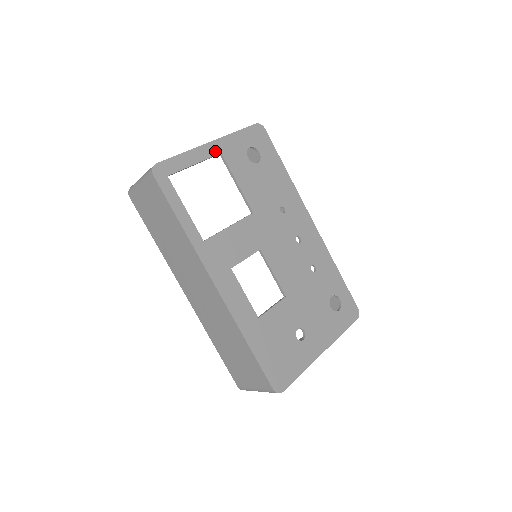
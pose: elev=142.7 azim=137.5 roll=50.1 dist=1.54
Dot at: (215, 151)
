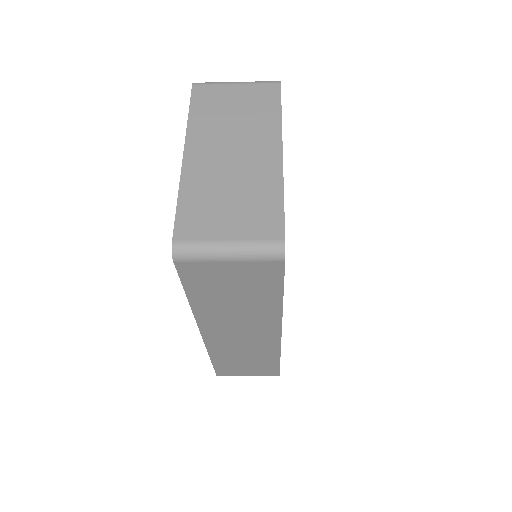
Dot at: occluded
